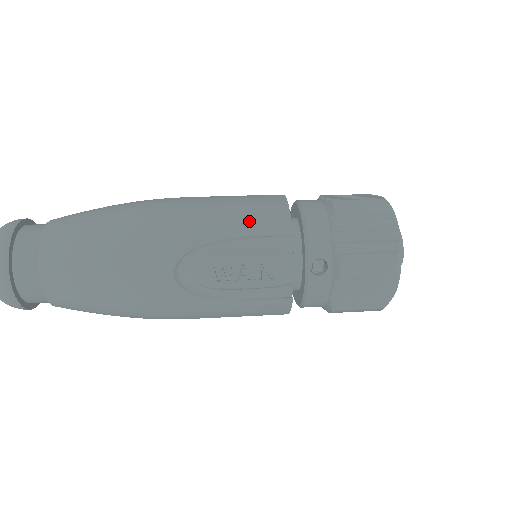
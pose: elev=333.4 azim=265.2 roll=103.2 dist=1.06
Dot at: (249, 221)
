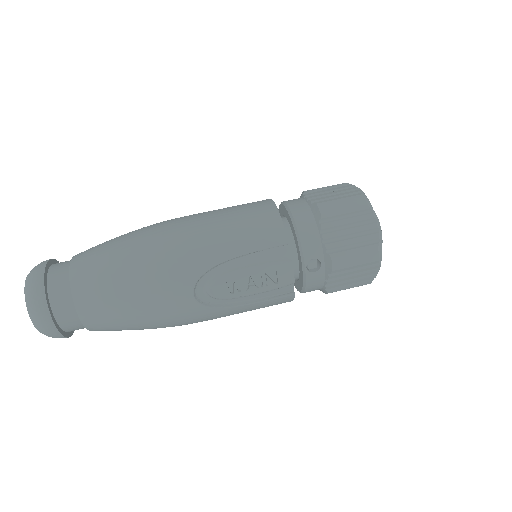
Dot at: (249, 238)
